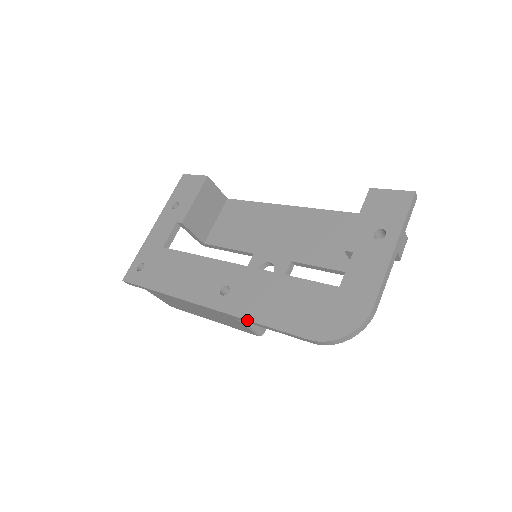
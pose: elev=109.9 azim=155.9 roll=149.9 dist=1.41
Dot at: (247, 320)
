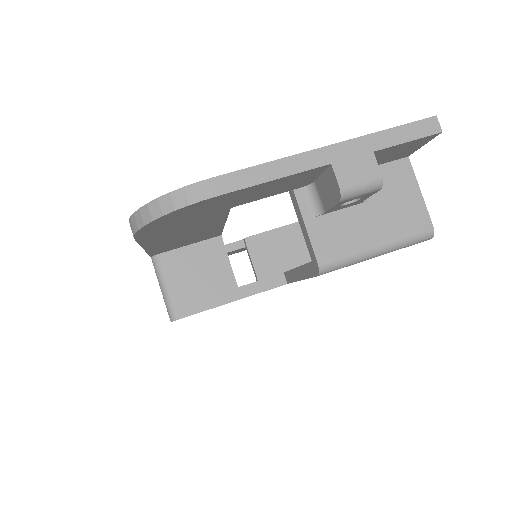
Dot at: occluded
